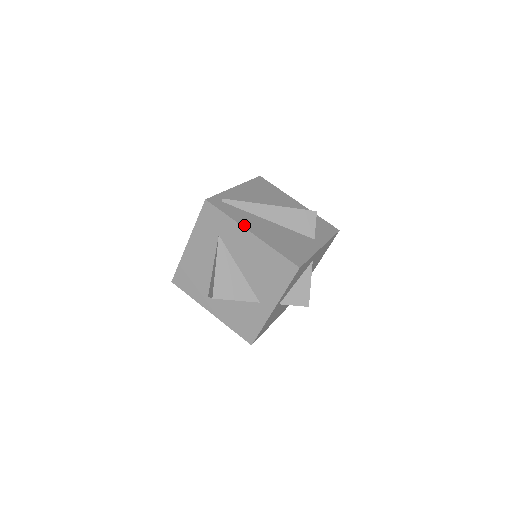
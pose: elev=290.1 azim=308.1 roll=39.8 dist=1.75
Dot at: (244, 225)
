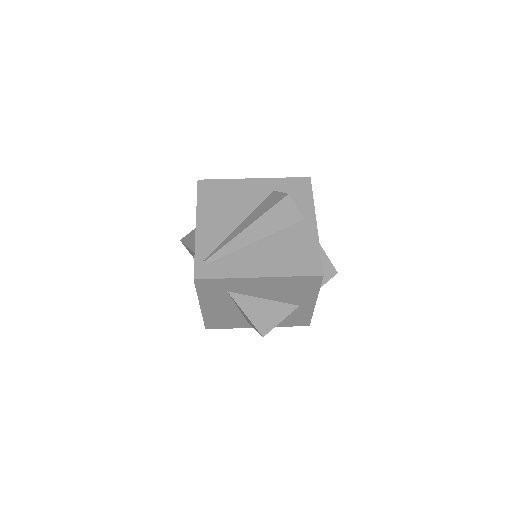
Dot at: (246, 275)
